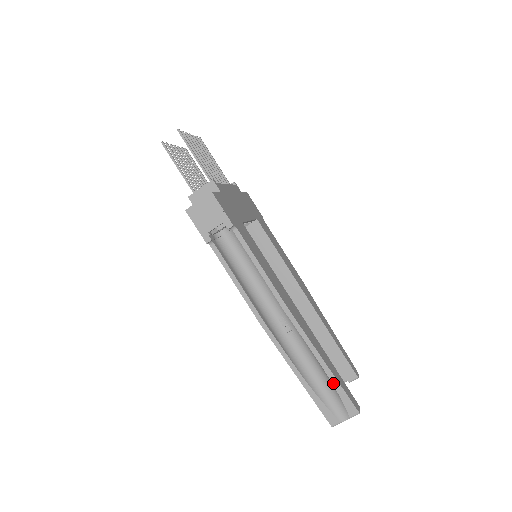
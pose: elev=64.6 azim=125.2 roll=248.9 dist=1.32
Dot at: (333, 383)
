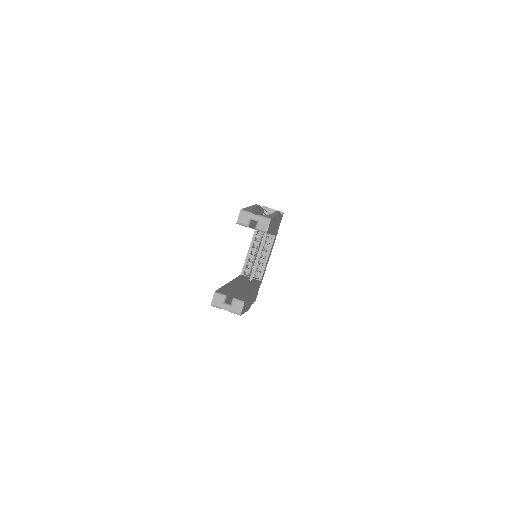
Dot at: occluded
